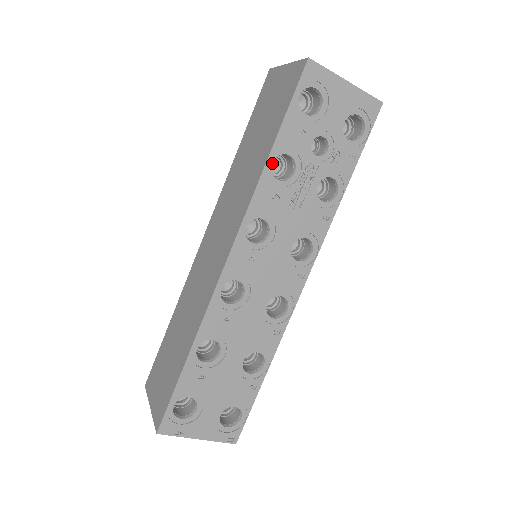
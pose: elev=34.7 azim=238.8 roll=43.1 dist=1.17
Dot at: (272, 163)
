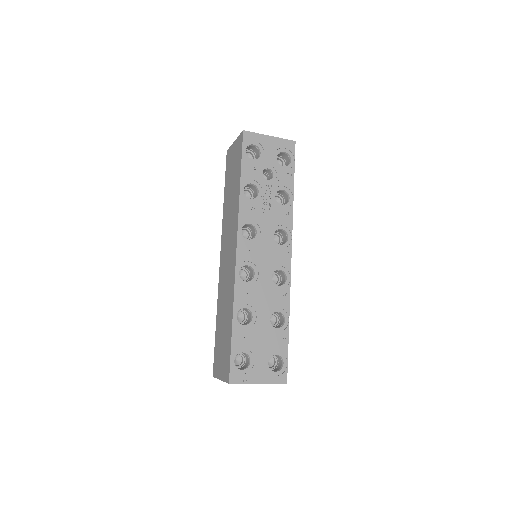
Dot at: (243, 190)
